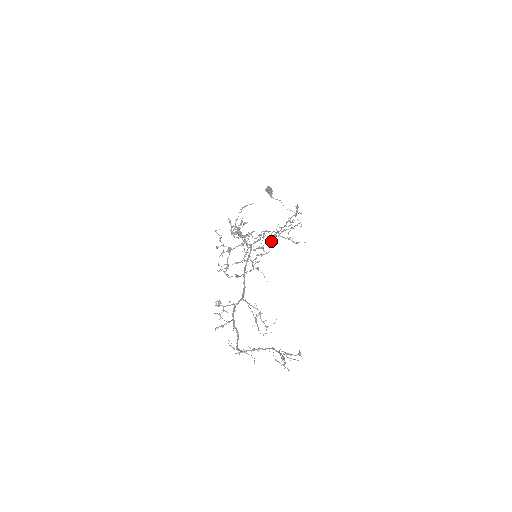
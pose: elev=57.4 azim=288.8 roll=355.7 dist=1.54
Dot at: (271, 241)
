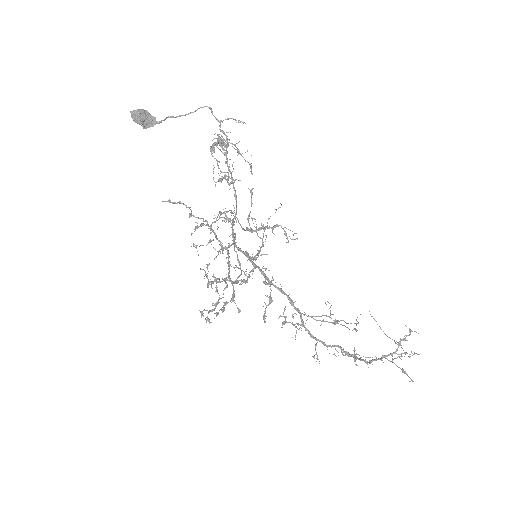
Dot at: (234, 181)
